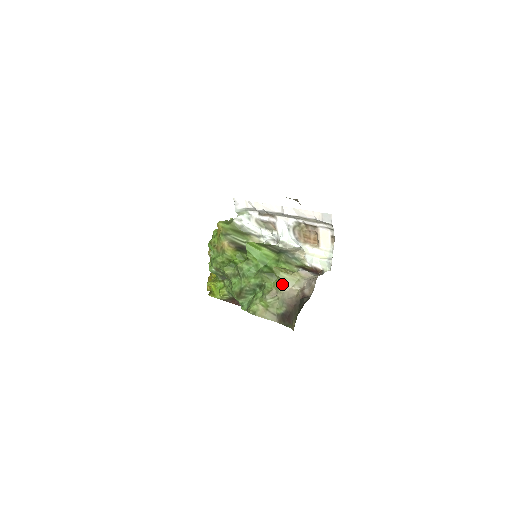
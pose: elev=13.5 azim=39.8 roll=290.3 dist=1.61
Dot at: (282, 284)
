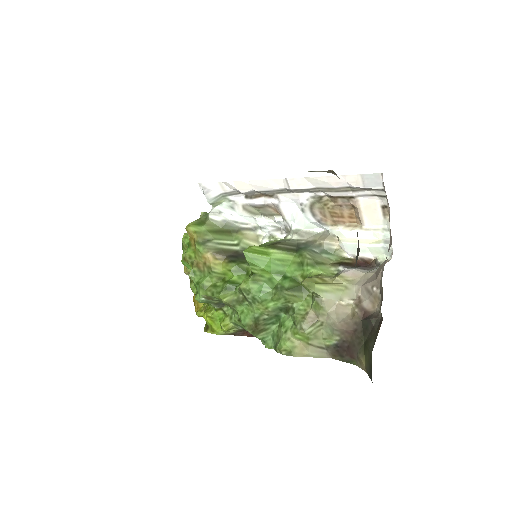
Dot at: (322, 302)
